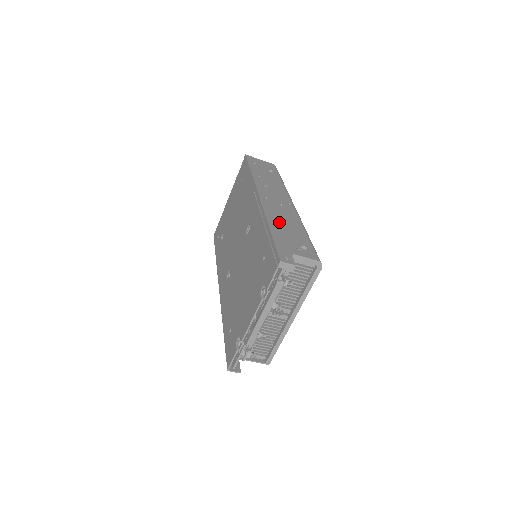
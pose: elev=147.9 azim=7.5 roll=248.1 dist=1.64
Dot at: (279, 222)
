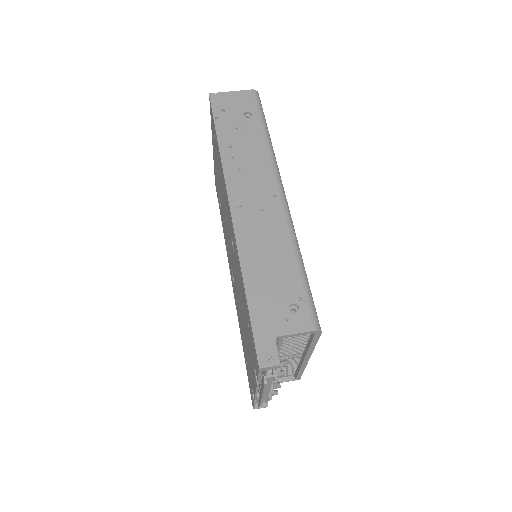
Dot at: (258, 263)
